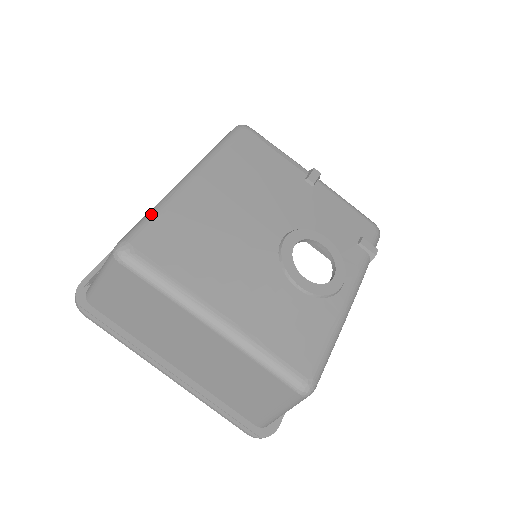
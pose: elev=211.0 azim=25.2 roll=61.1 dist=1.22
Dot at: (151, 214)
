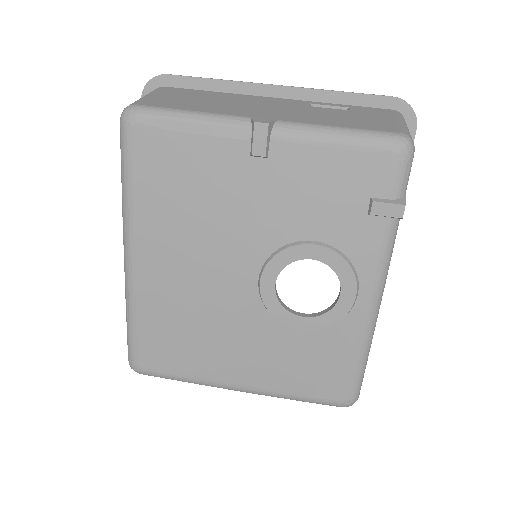
Dot at: (128, 327)
